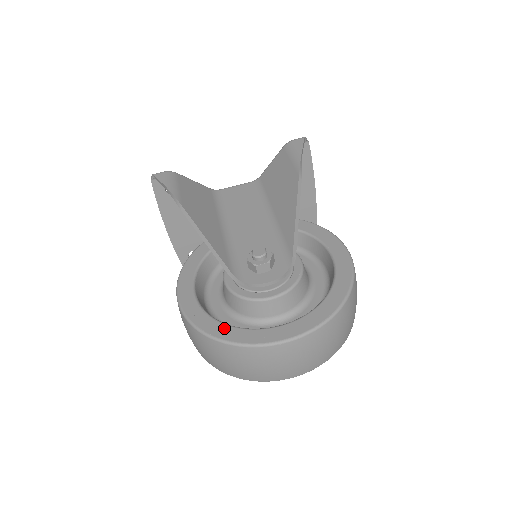
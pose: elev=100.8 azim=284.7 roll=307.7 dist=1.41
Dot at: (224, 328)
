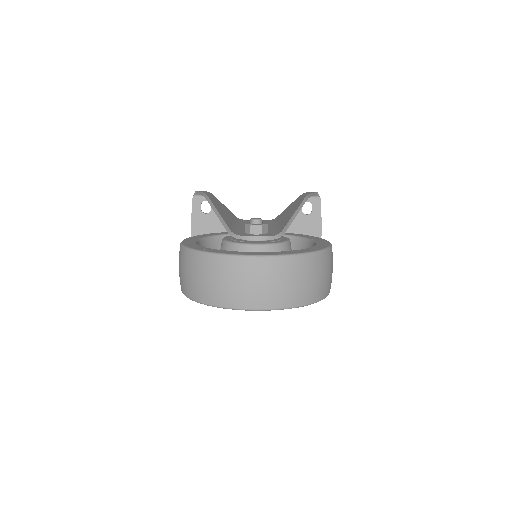
Dot at: (210, 249)
